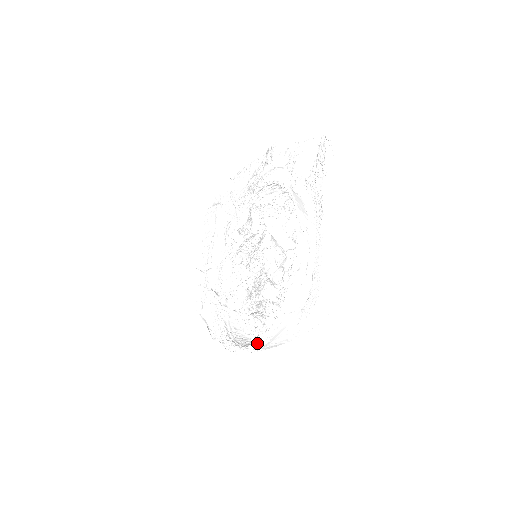
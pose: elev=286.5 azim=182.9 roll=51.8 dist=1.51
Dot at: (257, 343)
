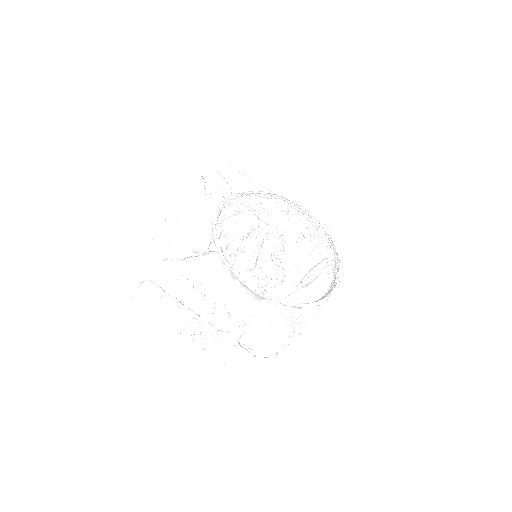
Dot at: occluded
